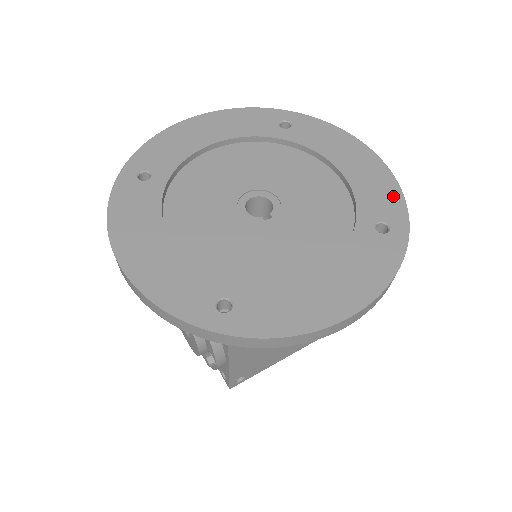
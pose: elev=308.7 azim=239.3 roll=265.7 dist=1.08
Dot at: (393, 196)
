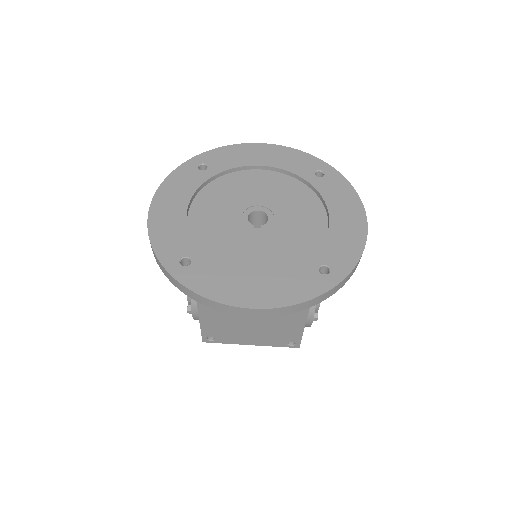
Dot at: (352, 254)
